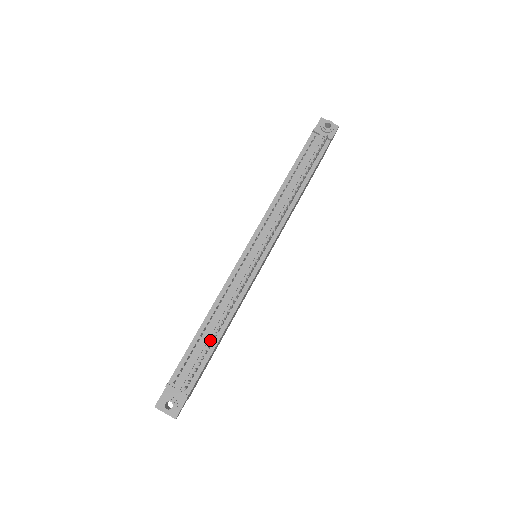
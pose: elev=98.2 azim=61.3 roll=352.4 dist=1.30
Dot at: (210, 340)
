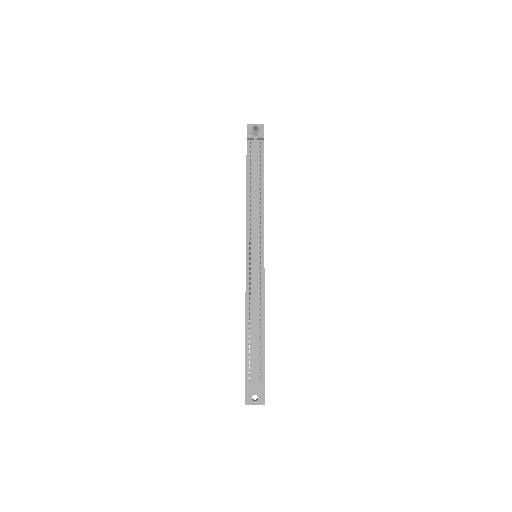
Dot at: (258, 336)
